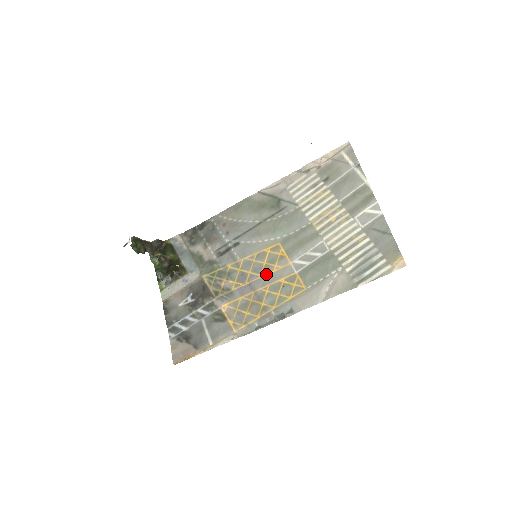
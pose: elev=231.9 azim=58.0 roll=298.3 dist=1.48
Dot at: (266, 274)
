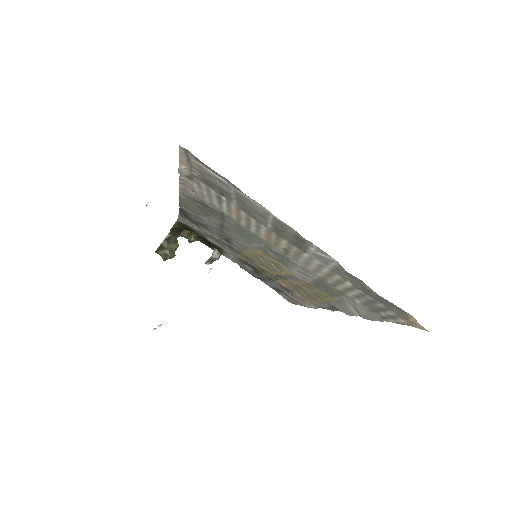
Dot at: (283, 273)
